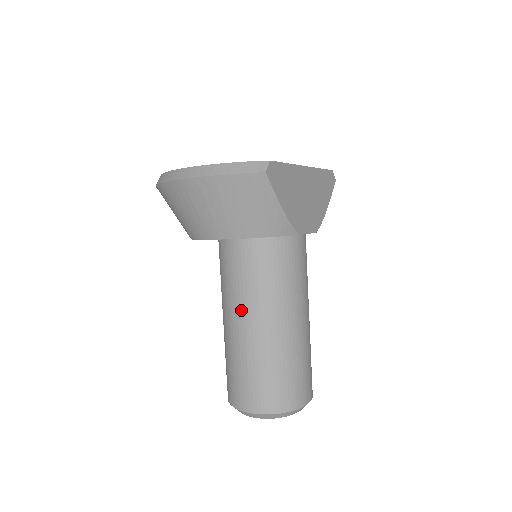
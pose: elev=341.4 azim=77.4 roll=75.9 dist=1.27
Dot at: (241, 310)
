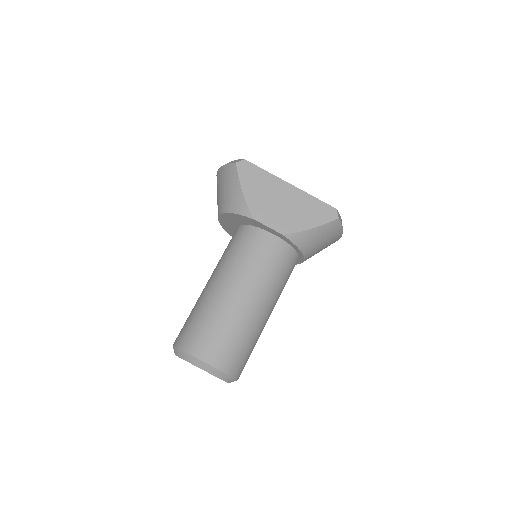
Dot at: (212, 273)
